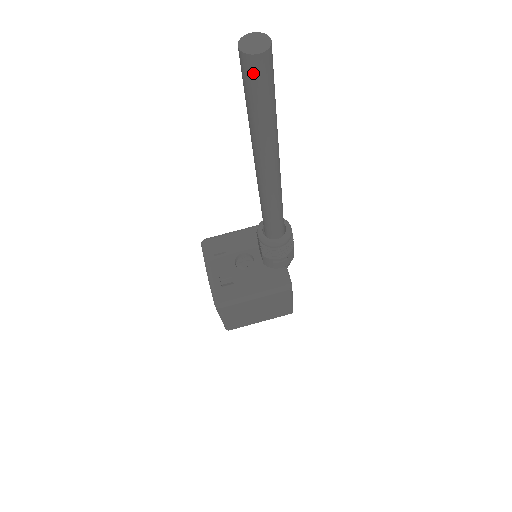
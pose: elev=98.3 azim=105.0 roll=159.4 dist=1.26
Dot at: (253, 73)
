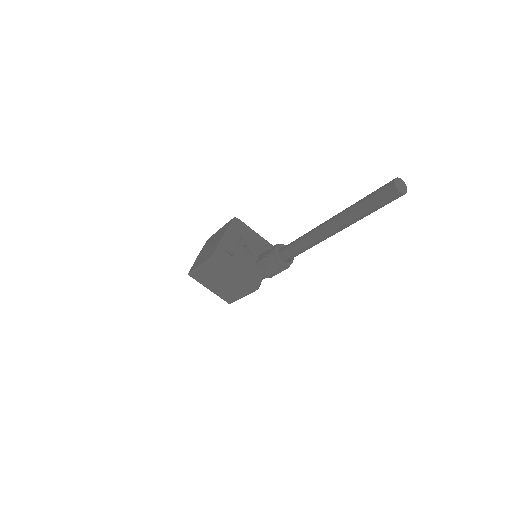
Dot at: (387, 194)
